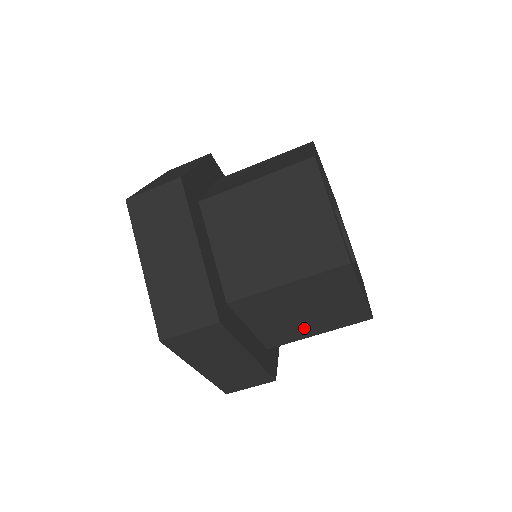
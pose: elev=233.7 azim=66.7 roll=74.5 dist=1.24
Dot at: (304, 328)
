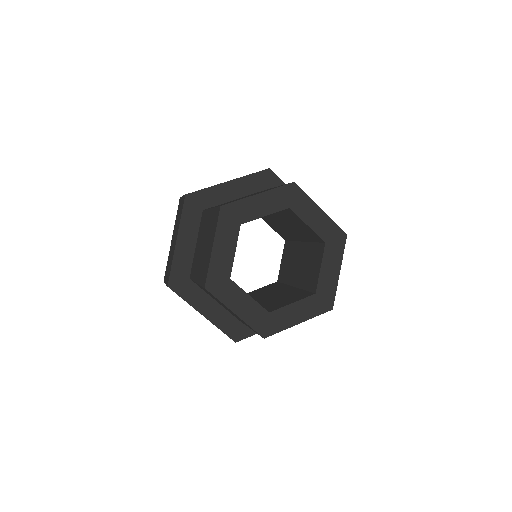
Dot at: occluded
